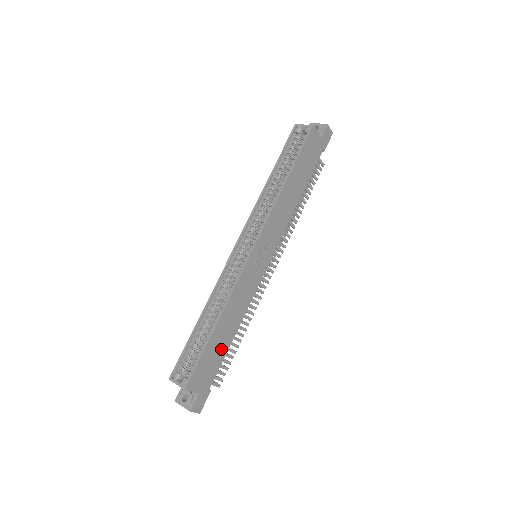
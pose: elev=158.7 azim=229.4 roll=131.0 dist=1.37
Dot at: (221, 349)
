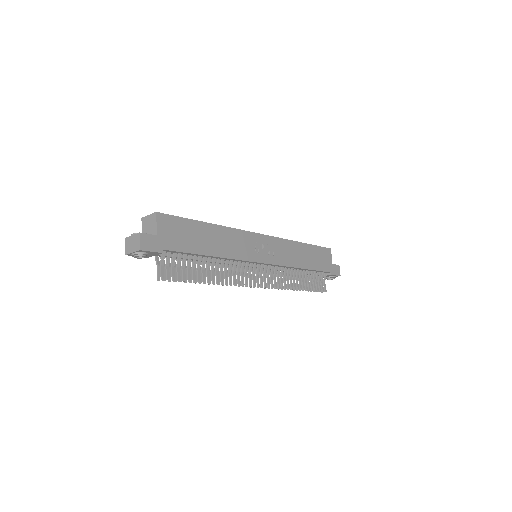
Dot at: (196, 244)
